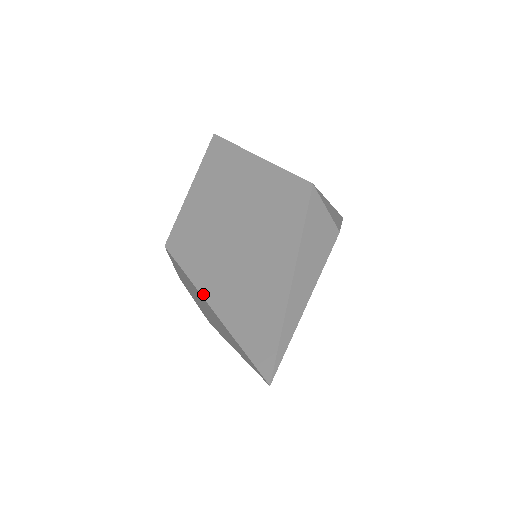
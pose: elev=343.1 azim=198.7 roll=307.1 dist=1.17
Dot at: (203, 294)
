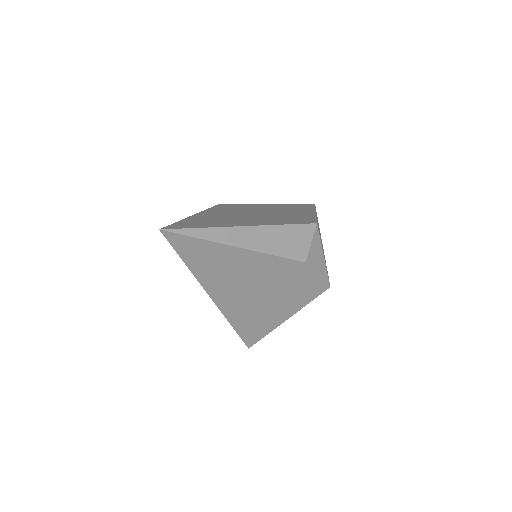
Dot at: (198, 213)
